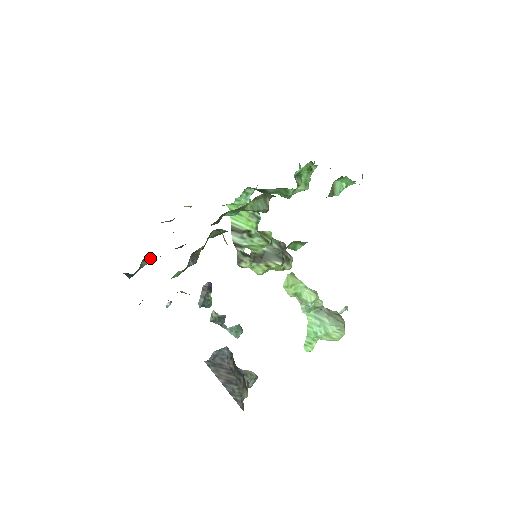
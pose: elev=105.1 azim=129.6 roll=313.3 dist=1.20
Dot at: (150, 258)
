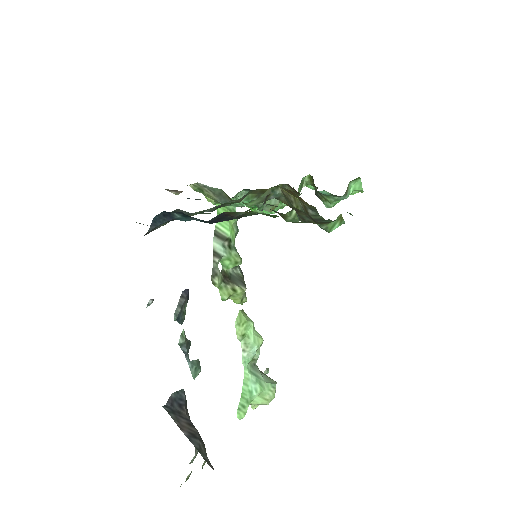
Dot at: occluded
